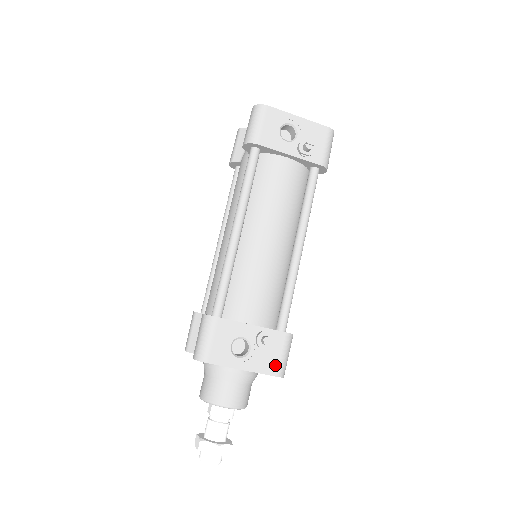
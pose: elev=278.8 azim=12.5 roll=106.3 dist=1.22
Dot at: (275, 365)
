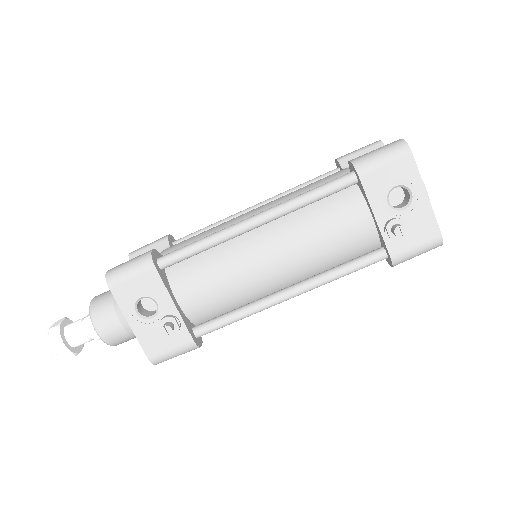
Dot at: (157, 350)
